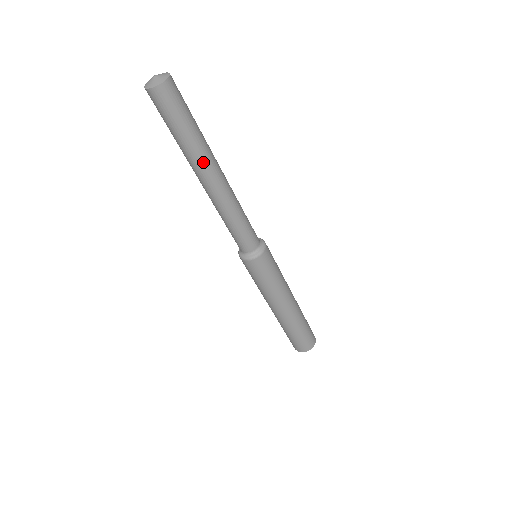
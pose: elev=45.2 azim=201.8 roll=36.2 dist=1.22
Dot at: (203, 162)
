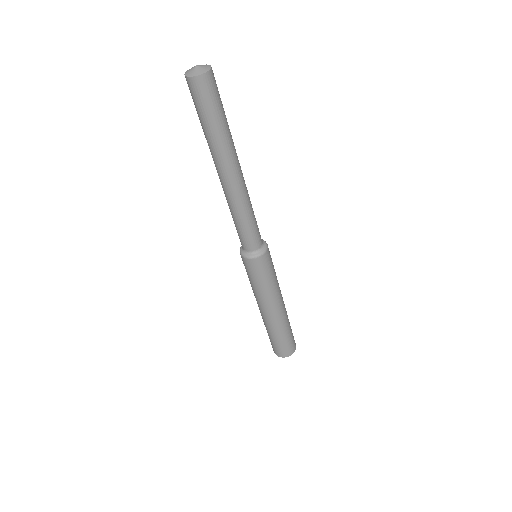
Dot at: (219, 158)
